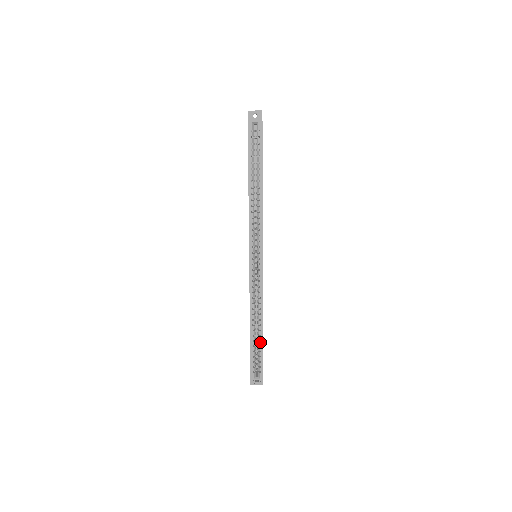
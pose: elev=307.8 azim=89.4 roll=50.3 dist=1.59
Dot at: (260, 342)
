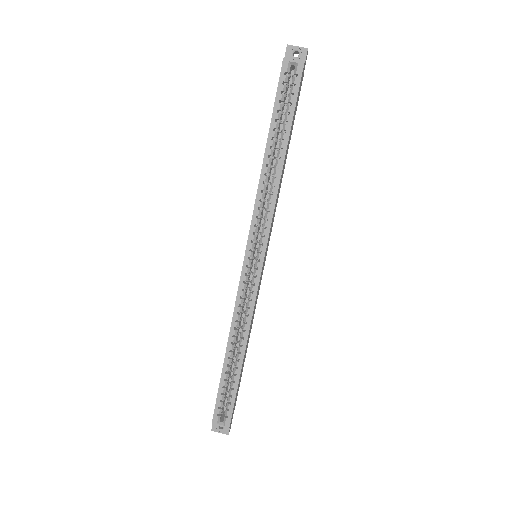
Dot at: (235, 376)
